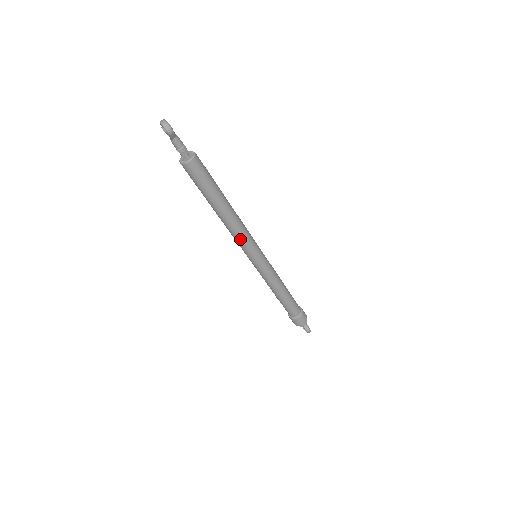
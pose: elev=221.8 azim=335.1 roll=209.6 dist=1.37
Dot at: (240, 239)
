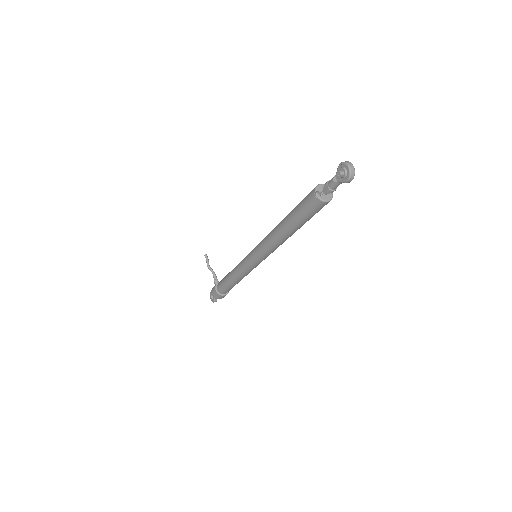
Dot at: (269, 250)
